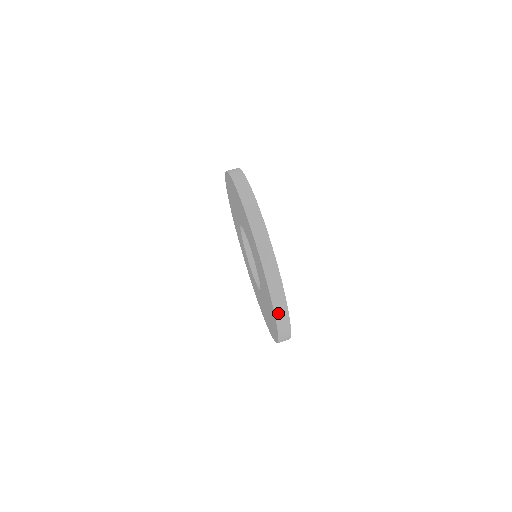
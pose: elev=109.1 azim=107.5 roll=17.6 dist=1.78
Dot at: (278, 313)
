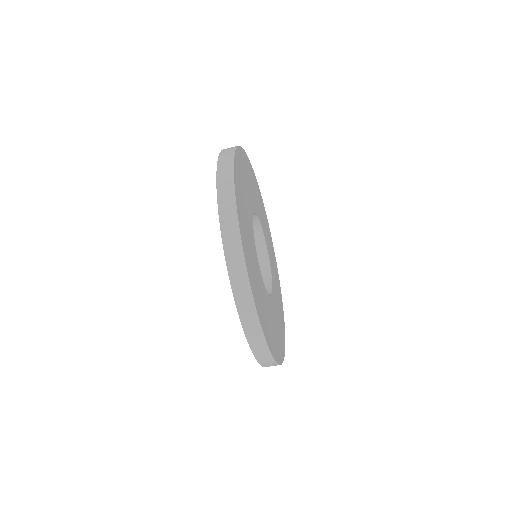
Dot at: occluded
